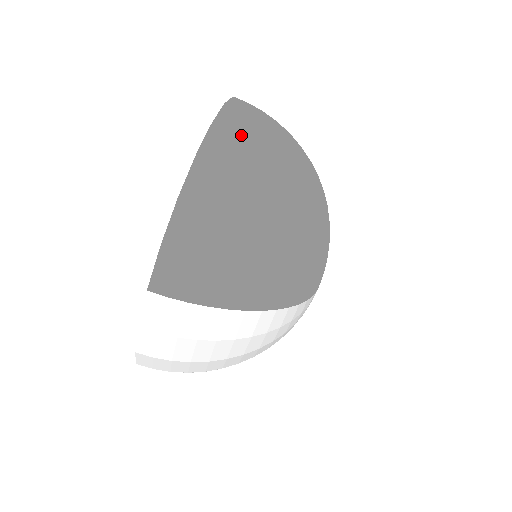
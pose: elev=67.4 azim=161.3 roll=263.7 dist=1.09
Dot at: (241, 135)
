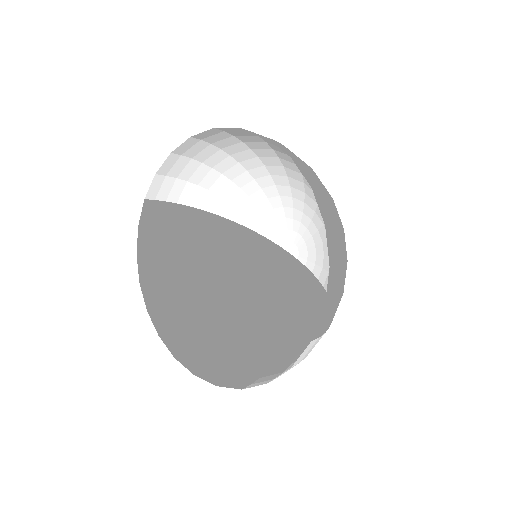
Dot at: (324, 191)
